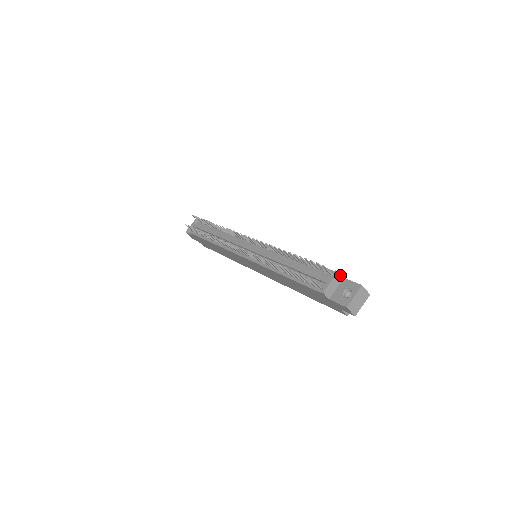
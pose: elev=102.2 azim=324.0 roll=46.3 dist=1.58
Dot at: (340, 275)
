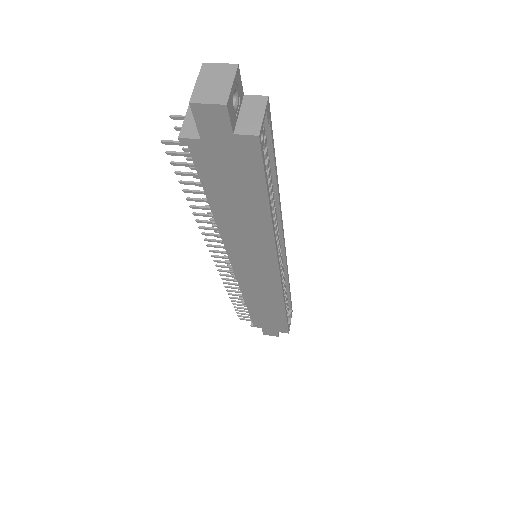
Dot at: occluded
